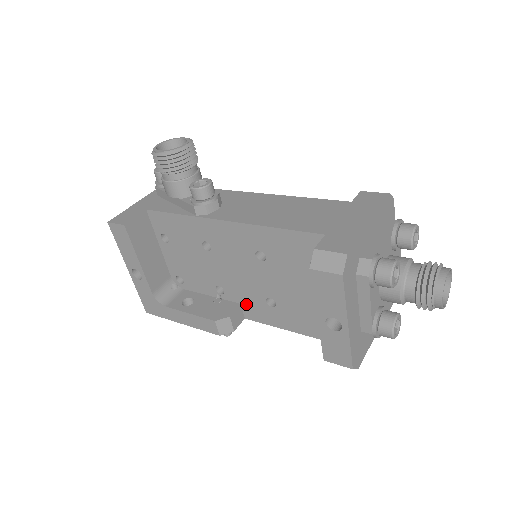
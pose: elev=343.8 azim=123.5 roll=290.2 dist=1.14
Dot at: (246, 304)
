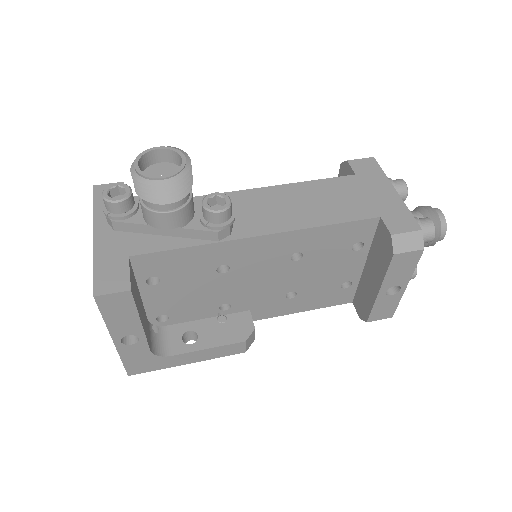
Dot at: (257, 308)
